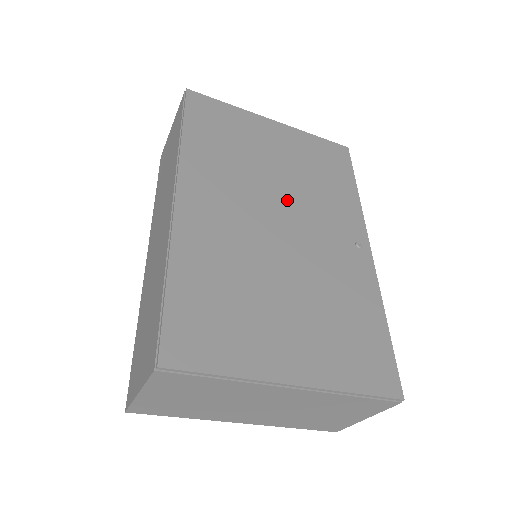
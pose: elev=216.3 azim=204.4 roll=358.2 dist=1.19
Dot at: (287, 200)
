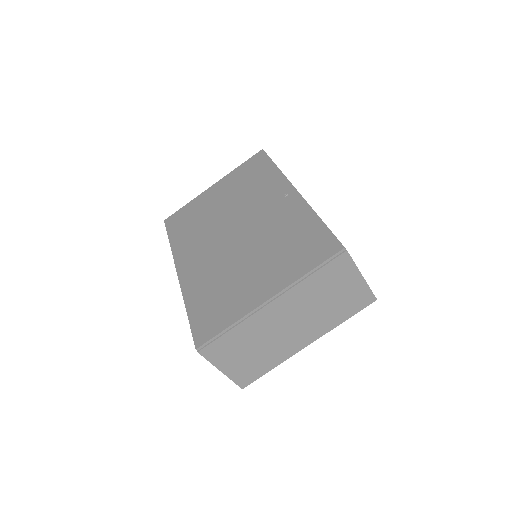
Dot at: (234, 216)
